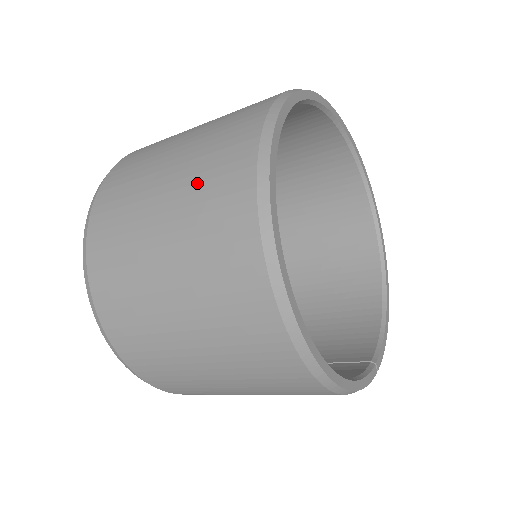
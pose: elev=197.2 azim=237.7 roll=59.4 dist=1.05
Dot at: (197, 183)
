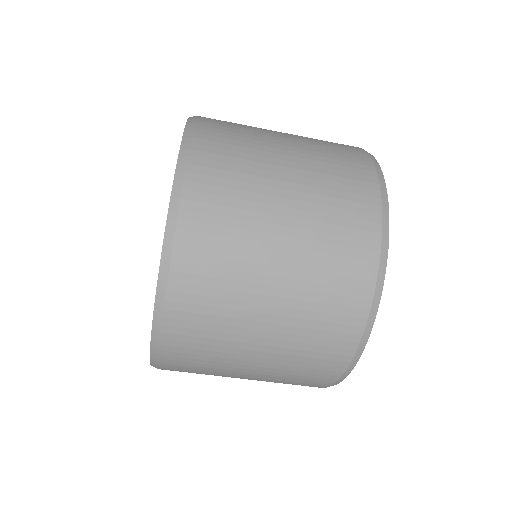
Dot at: (322, 243)
